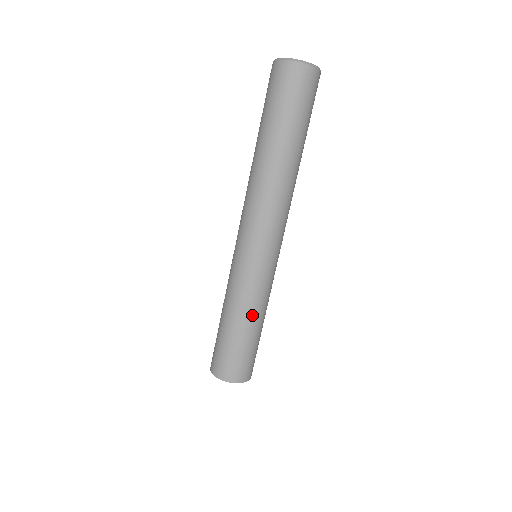
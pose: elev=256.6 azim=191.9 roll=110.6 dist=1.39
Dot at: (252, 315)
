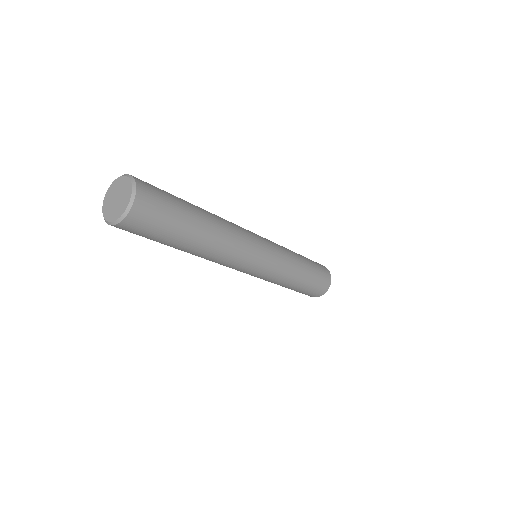
Dot at: (283, 285)
